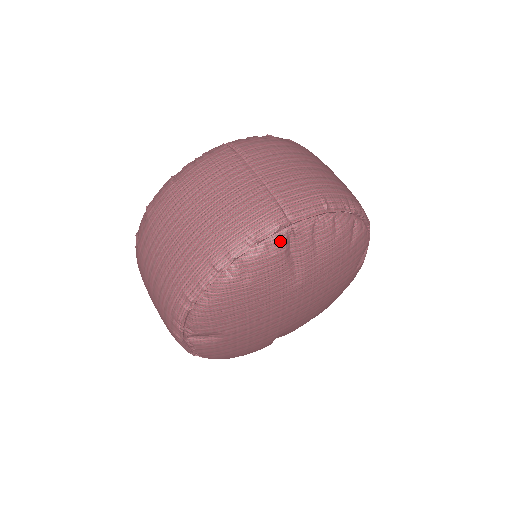
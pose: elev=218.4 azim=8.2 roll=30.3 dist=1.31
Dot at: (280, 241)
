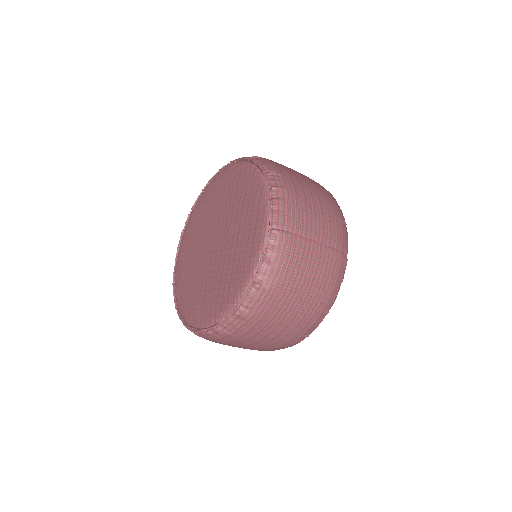
Dot at: occluded
